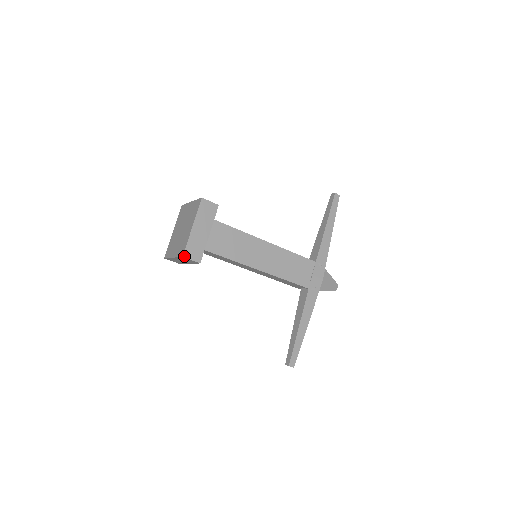
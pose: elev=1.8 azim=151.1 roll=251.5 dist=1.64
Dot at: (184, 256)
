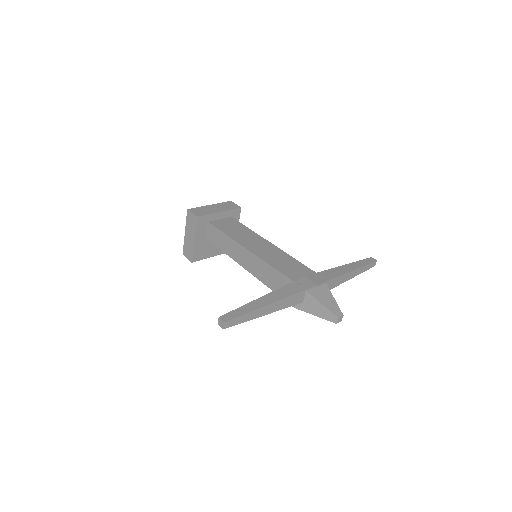
Dot at: (189, 210)
